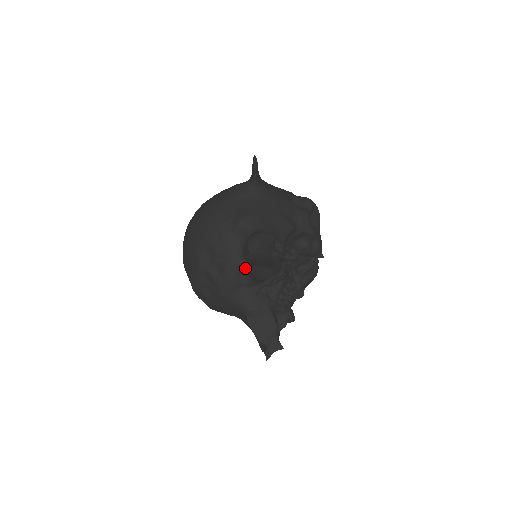
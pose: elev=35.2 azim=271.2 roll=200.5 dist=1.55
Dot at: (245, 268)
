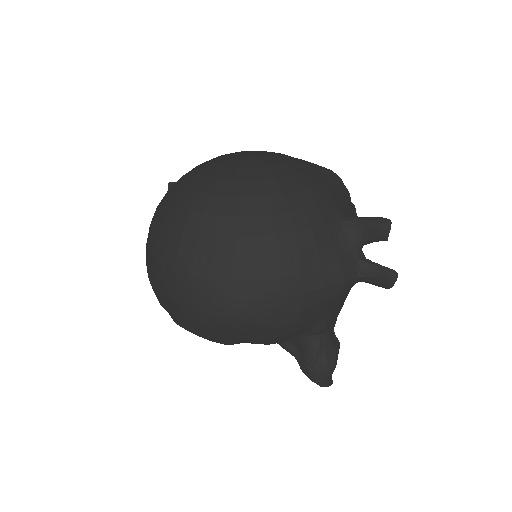
Dot at: occluded
